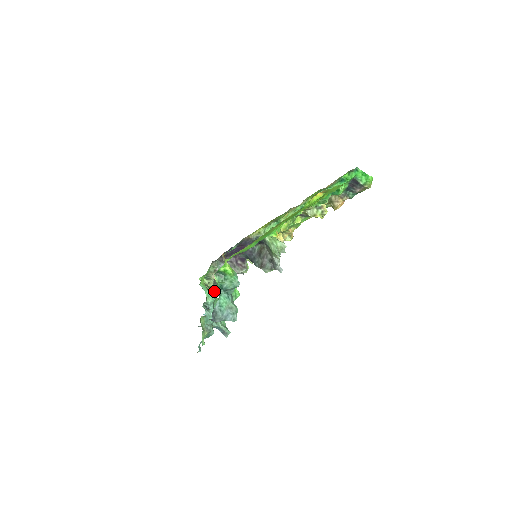
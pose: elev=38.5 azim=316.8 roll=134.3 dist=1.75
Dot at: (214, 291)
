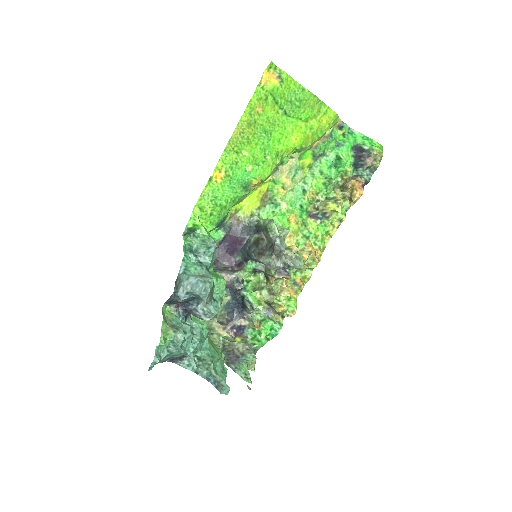
Dot at: occluded
